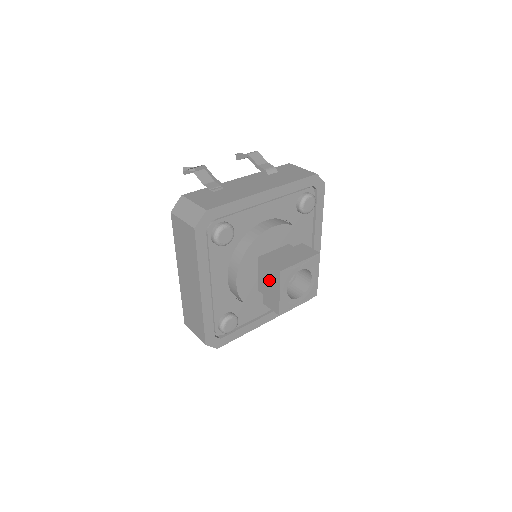
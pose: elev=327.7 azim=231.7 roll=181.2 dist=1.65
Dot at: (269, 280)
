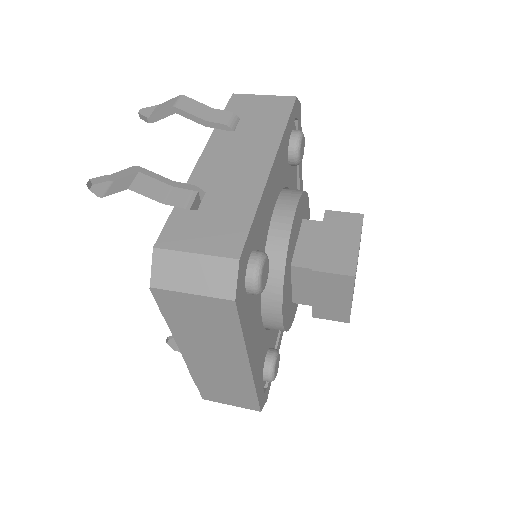
Dot at: (328, 291)
